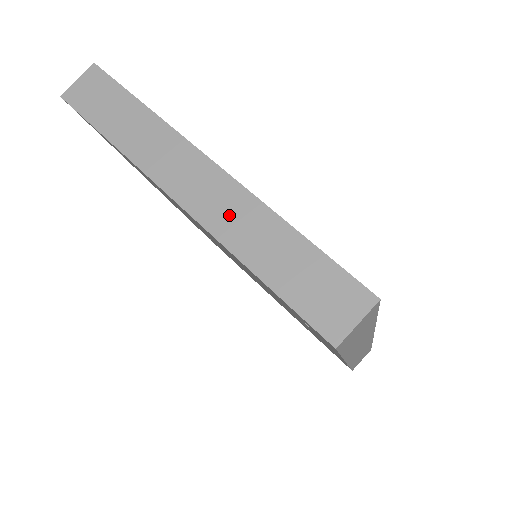
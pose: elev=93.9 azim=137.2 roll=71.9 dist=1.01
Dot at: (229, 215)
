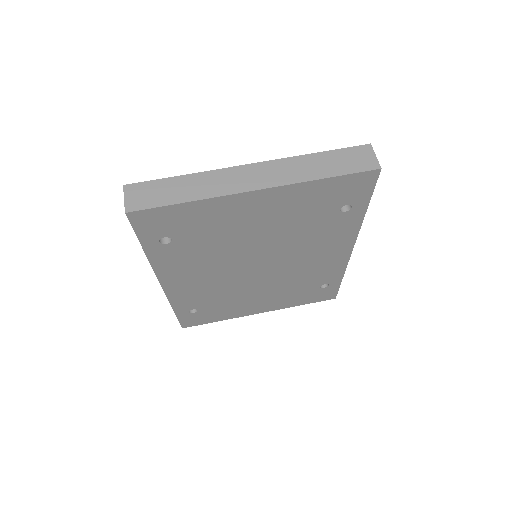
Dot at: (286, 172)
